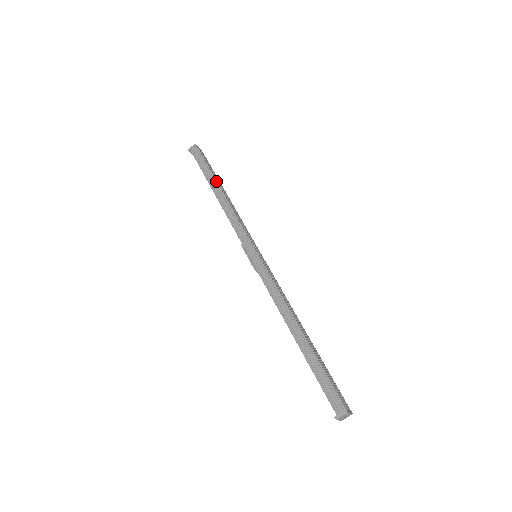
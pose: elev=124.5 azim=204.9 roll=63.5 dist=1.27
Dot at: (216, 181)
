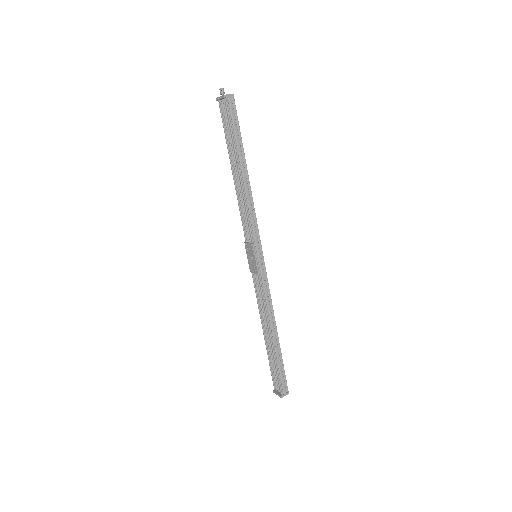
Dot at: occluded
